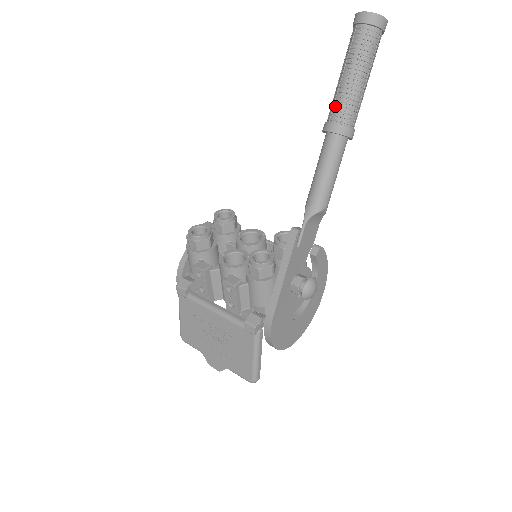
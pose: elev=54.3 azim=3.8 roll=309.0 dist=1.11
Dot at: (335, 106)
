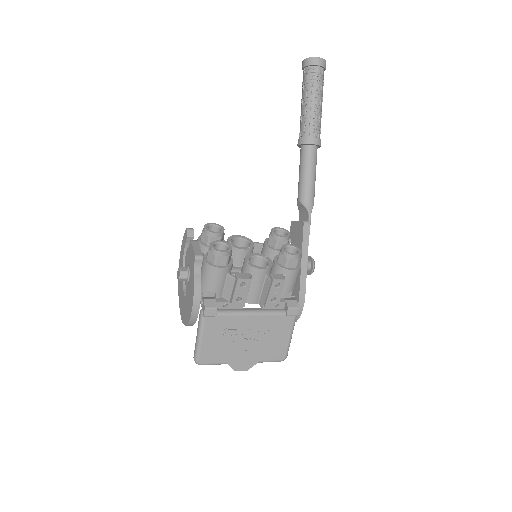
Dot at: (312, 125)
